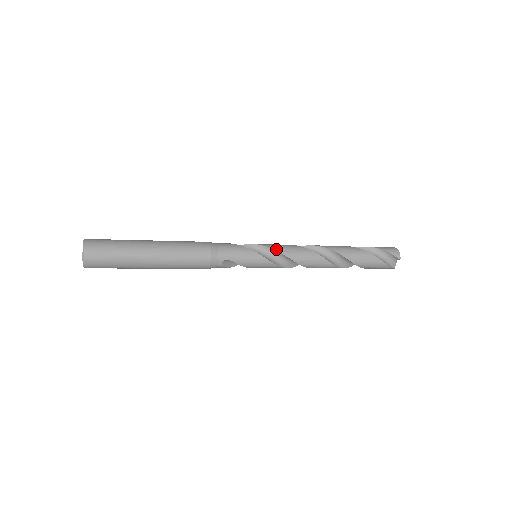
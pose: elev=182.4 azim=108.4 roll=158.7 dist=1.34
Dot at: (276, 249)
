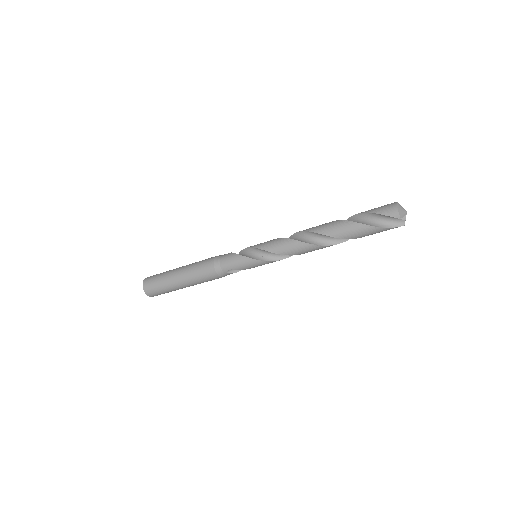
Dot at: (264, 249)
